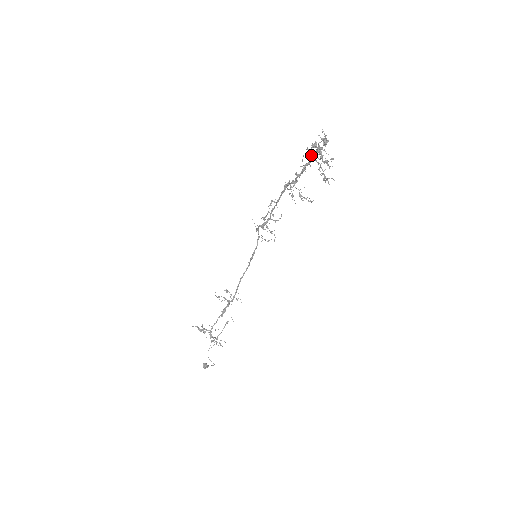
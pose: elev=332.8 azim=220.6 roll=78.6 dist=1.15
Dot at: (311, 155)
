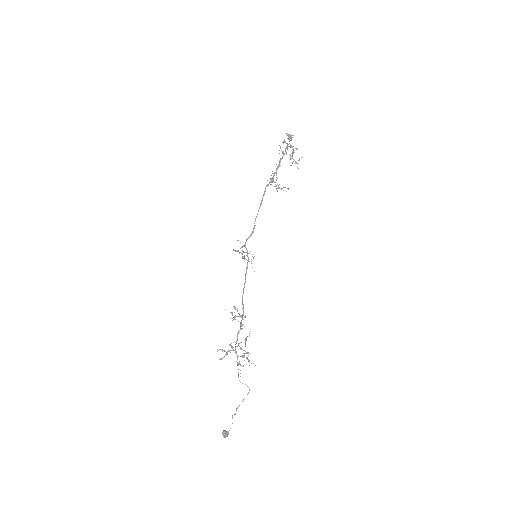
Dot at: (282, 151)
